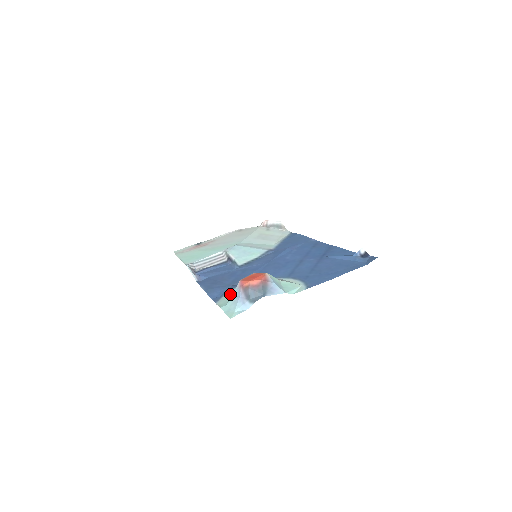
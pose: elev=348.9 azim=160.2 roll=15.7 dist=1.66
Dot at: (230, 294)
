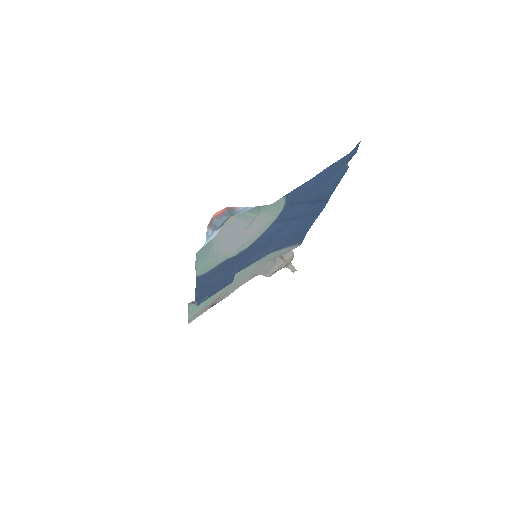
Dot at: (212, 262)
